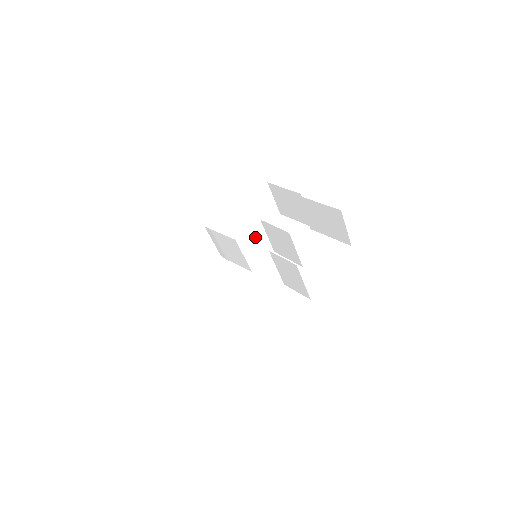
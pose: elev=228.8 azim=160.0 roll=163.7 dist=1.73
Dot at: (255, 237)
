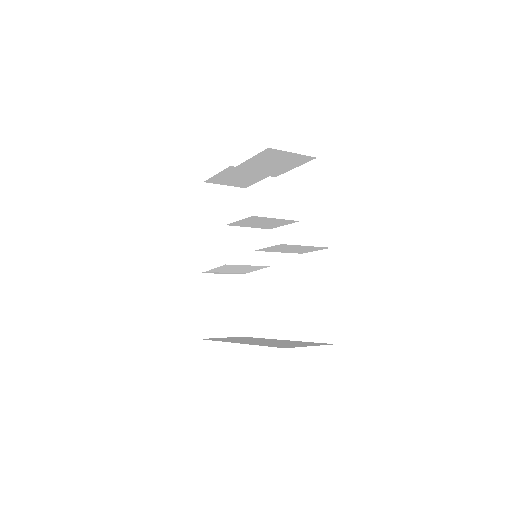
Dot at: (239, 241)
